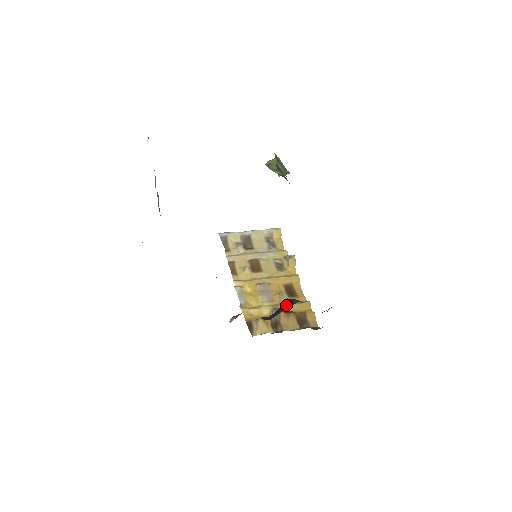
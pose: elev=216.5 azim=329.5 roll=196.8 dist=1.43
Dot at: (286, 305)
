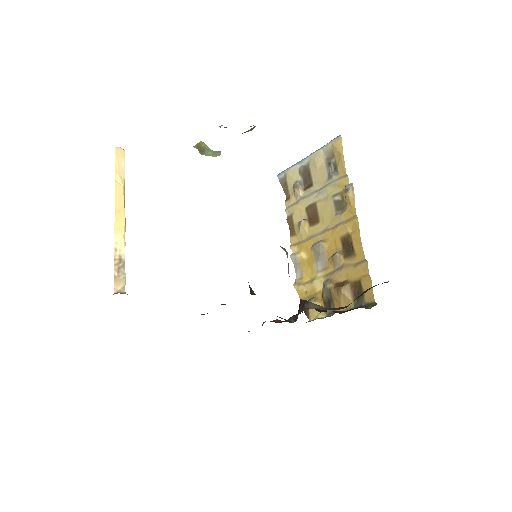
Dot at: (298, 310)
